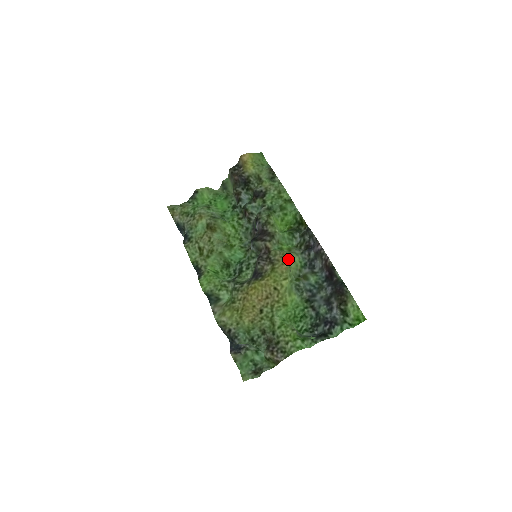
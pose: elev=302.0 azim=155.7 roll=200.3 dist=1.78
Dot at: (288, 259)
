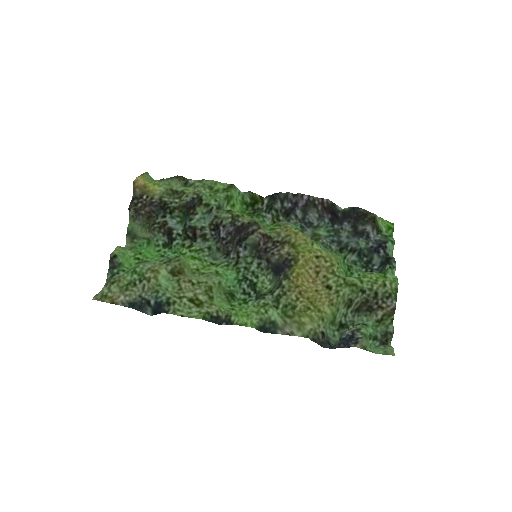
Dot at: (293, 228)
